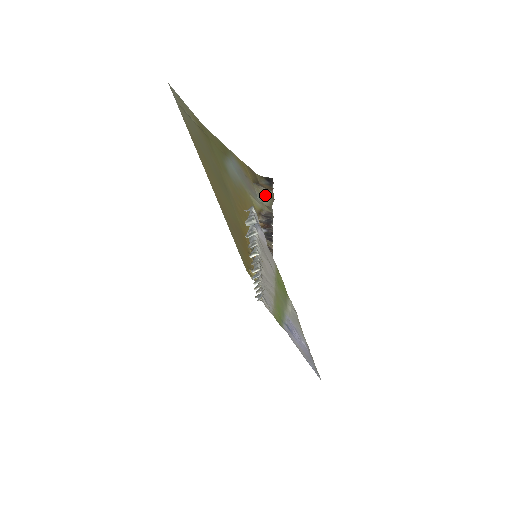
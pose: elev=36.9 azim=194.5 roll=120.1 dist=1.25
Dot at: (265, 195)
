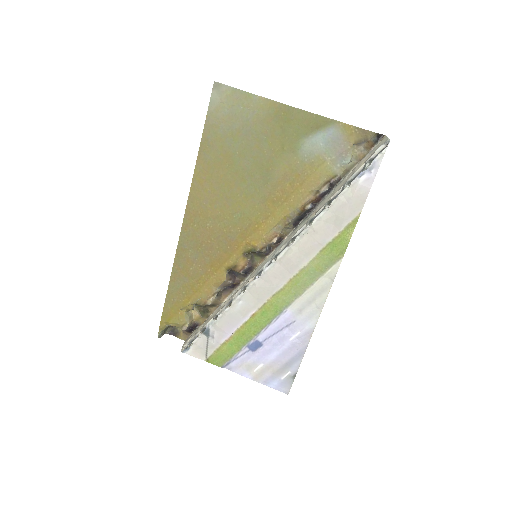
Dot at: (355, 157)
